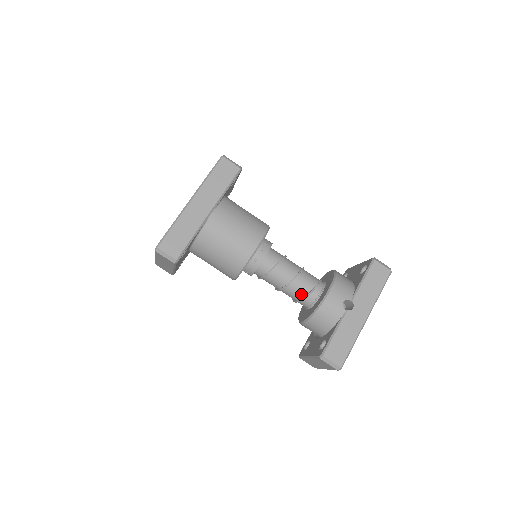
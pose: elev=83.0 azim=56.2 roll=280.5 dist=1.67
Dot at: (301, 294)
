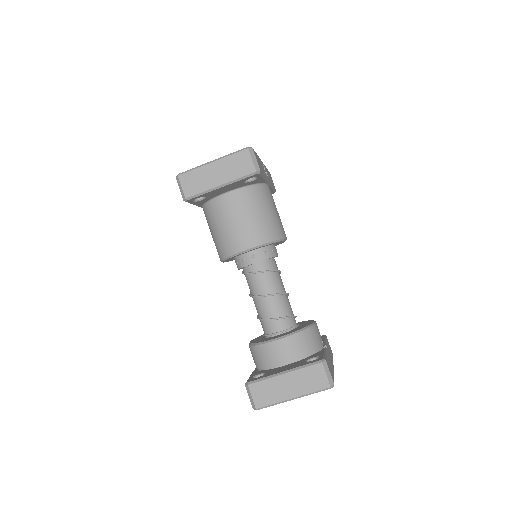
Dot at: (286, 312)
